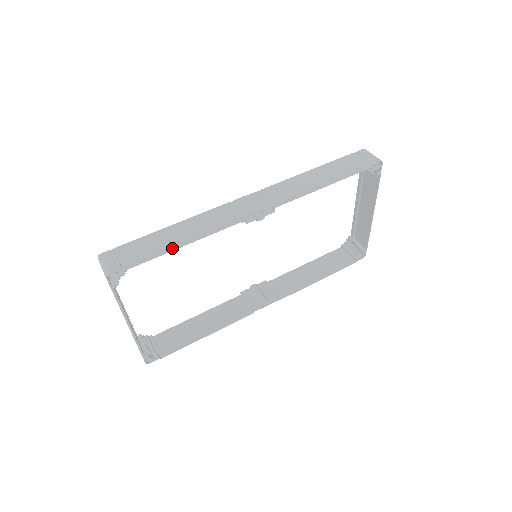
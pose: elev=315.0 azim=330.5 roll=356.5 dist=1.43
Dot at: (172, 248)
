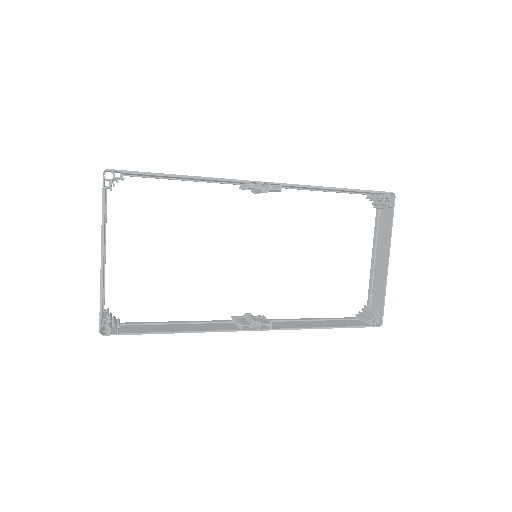
Dot at: (173, 176)
